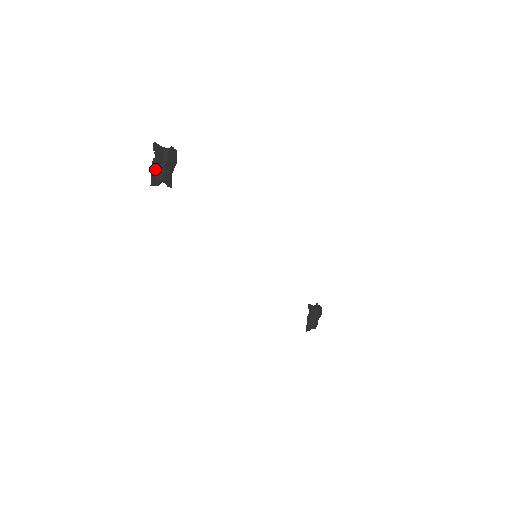
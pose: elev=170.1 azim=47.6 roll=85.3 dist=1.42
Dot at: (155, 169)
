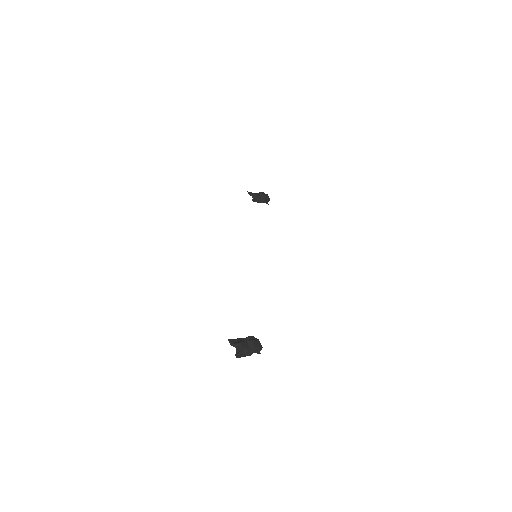
Dot at: occluded
